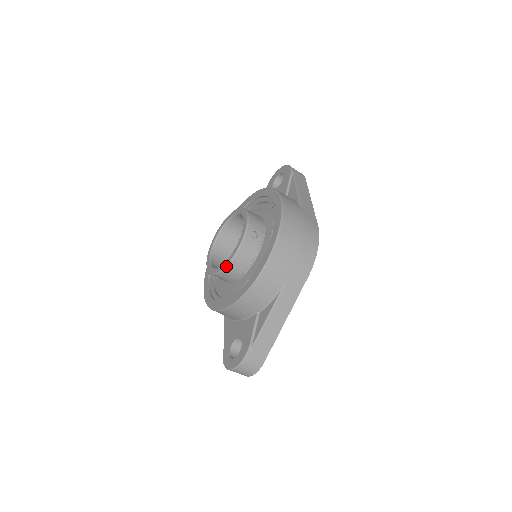
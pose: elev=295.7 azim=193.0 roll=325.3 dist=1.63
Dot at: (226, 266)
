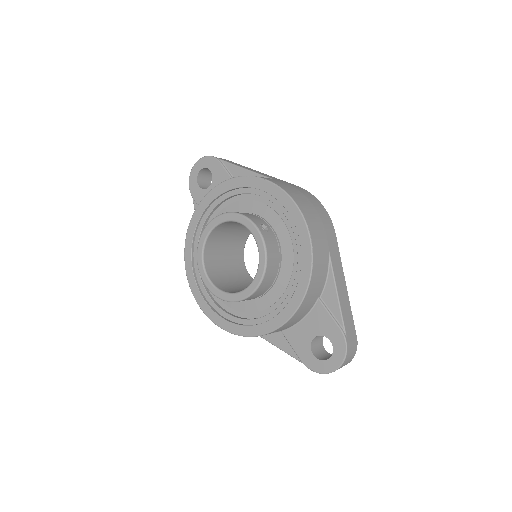
Dot at: (263, 276)
